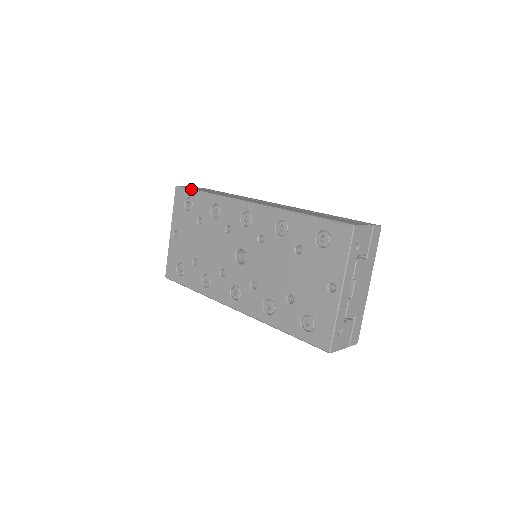
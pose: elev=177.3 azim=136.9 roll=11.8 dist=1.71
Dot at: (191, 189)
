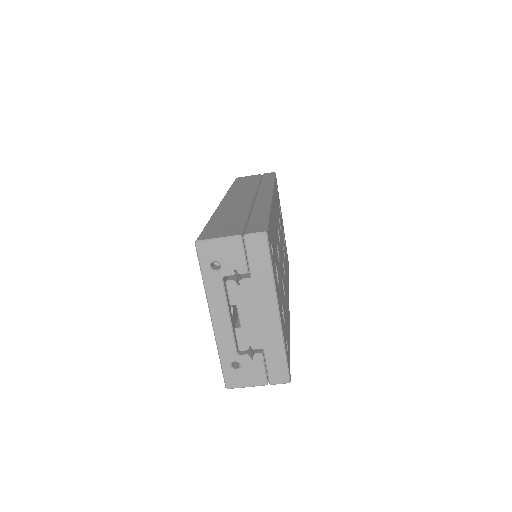
Dot at: (233, 182)
